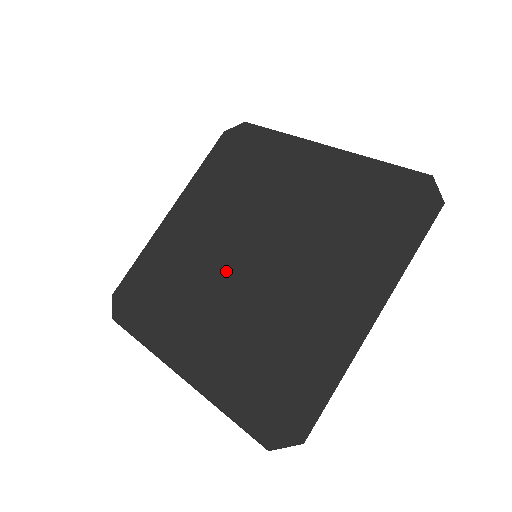
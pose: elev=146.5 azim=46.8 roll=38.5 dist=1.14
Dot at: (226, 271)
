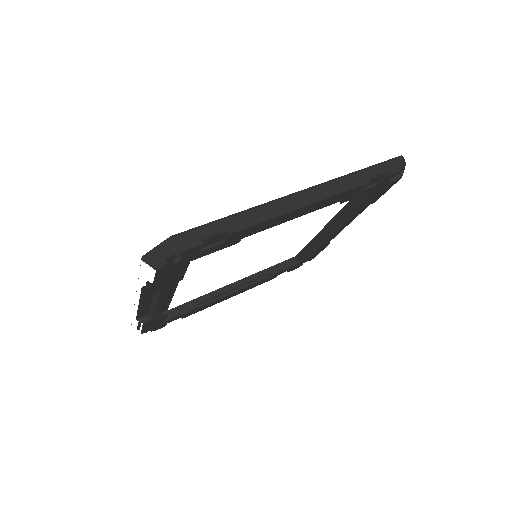
Dot at: occluded
